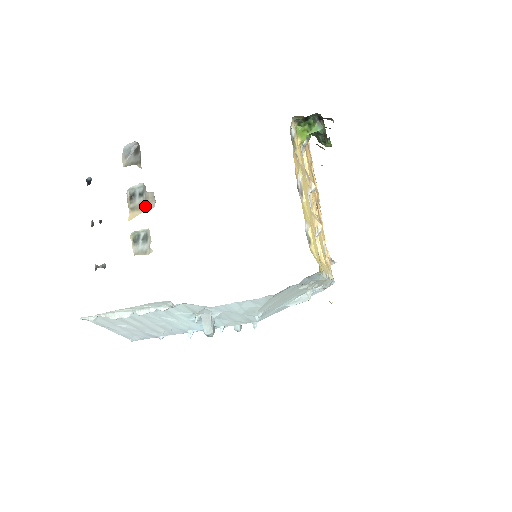
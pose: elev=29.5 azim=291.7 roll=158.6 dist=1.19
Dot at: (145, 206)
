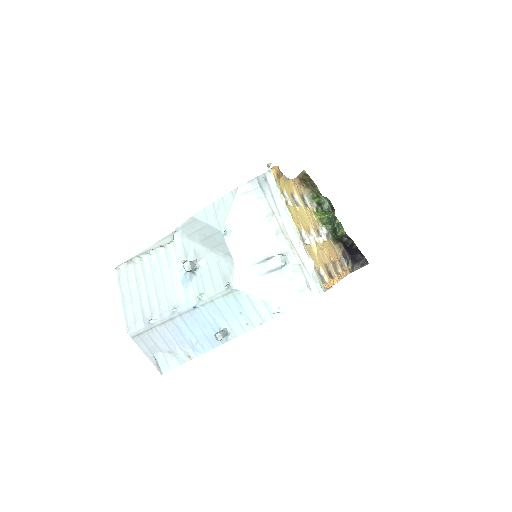
Dot at: occluded
